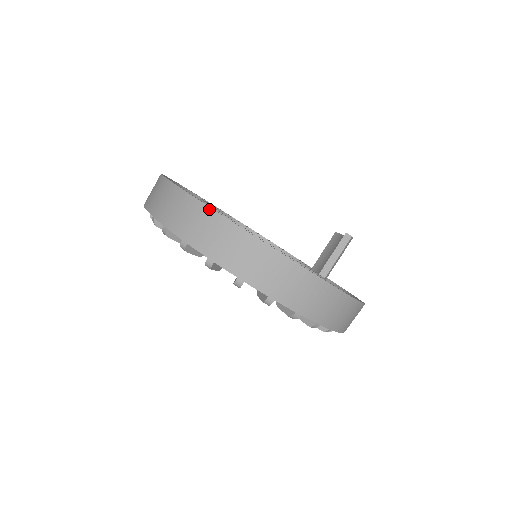
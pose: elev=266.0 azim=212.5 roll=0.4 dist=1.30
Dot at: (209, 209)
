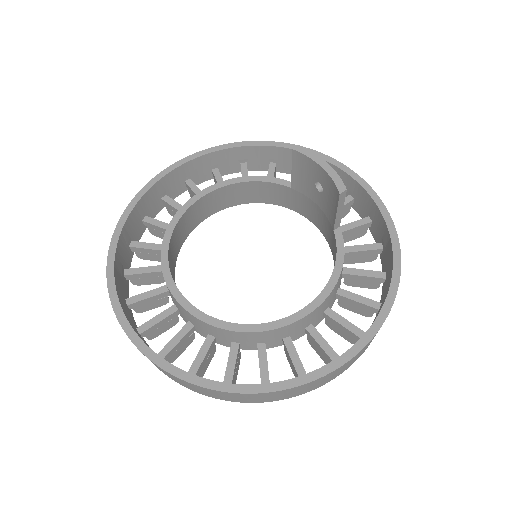
Dot at: (282, 391)
